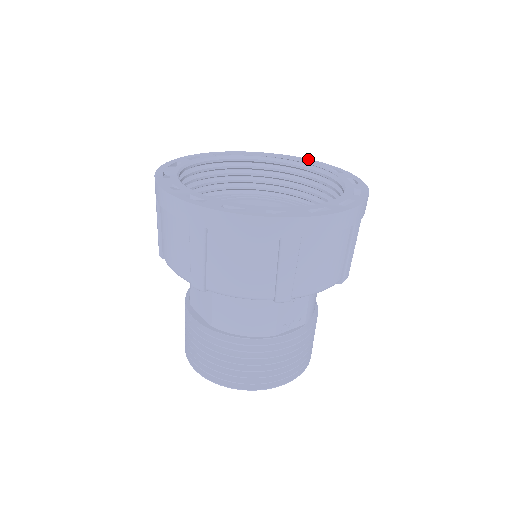
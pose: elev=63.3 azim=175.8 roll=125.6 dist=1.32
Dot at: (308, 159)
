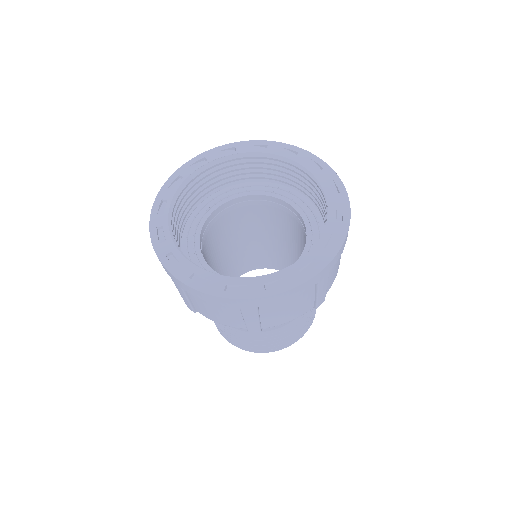
Dot at: (251, 141)
